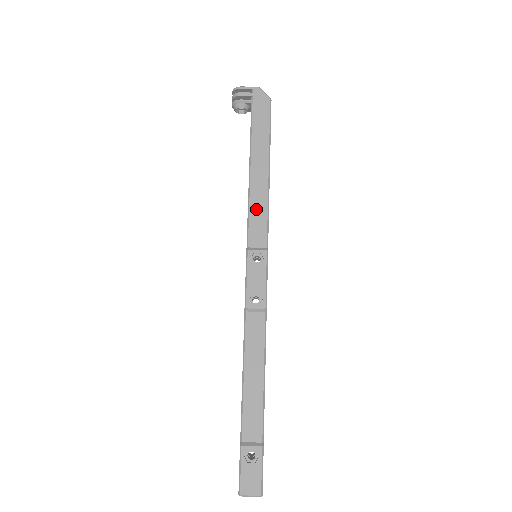
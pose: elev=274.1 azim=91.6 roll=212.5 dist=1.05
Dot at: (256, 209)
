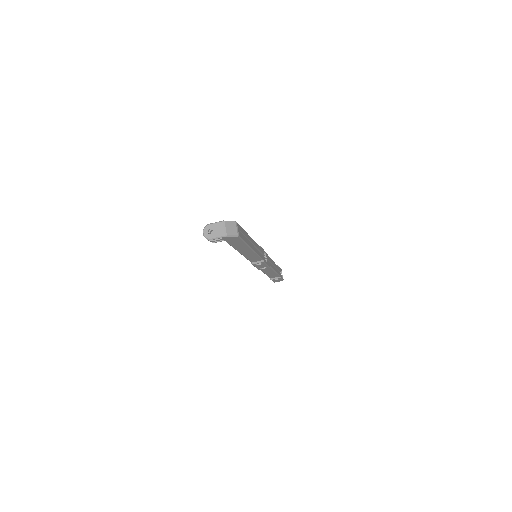
Dot at: (250, 257)
